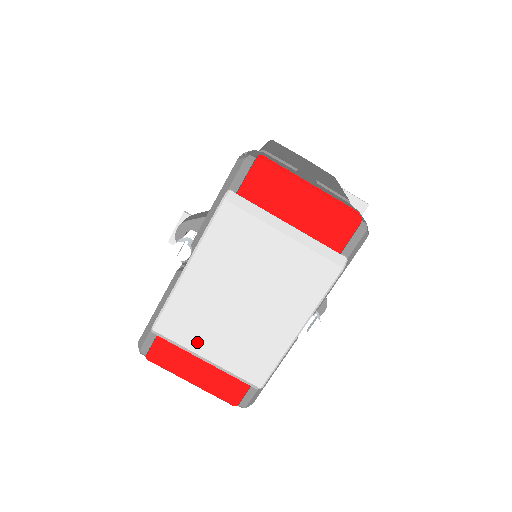
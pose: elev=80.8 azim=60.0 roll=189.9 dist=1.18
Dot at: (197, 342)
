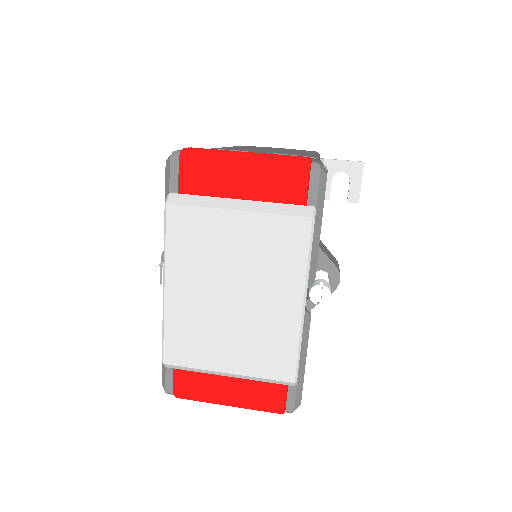
Dot at: (210, 359)
